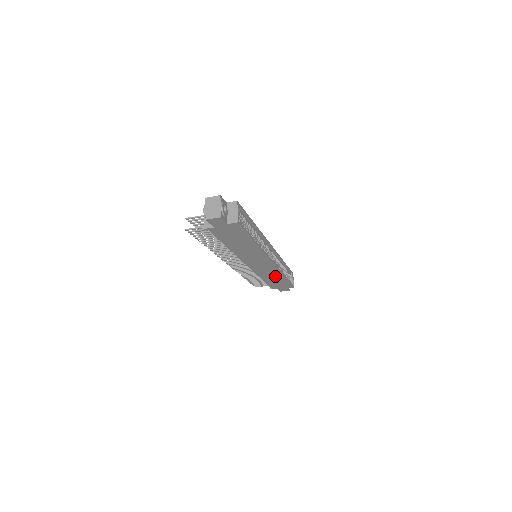
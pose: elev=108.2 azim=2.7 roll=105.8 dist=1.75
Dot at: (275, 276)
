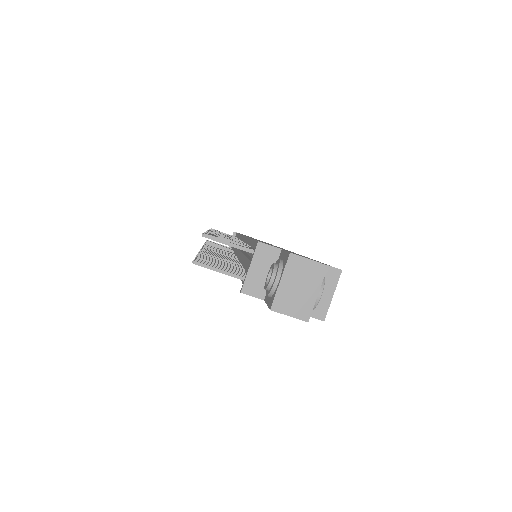
Dot at: occluded
